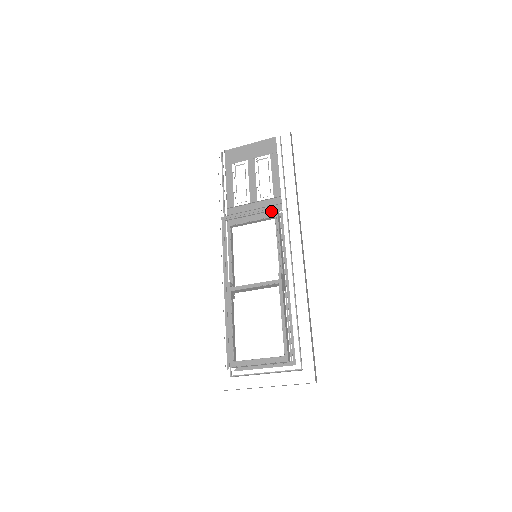
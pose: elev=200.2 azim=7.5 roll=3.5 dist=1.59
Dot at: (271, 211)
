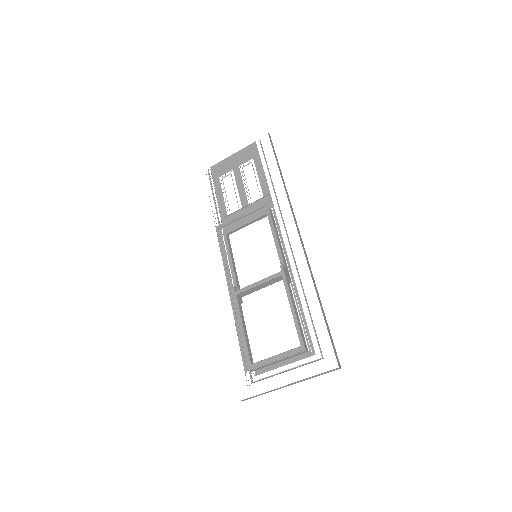
Dot at: occluded
